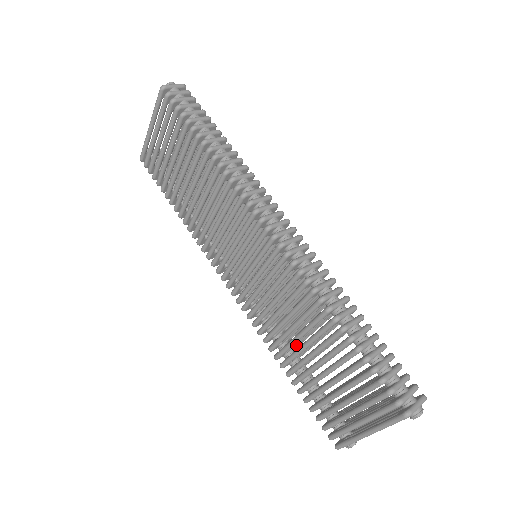
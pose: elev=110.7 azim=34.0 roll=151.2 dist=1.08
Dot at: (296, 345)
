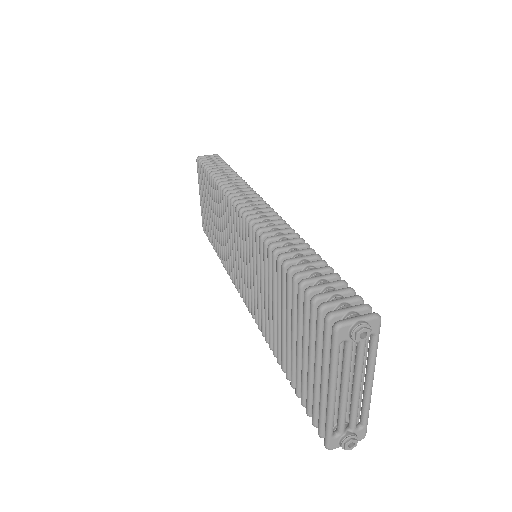
Dot at: occluded
